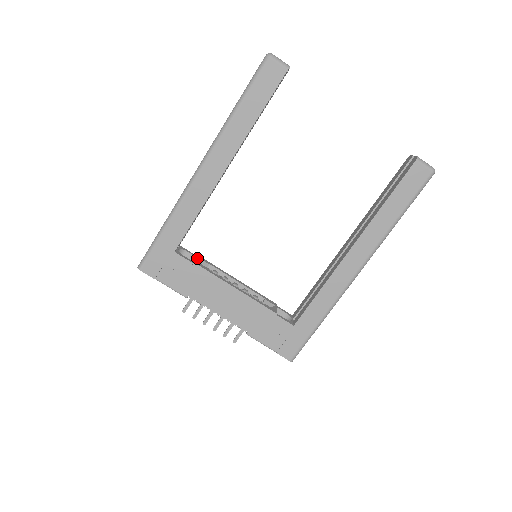
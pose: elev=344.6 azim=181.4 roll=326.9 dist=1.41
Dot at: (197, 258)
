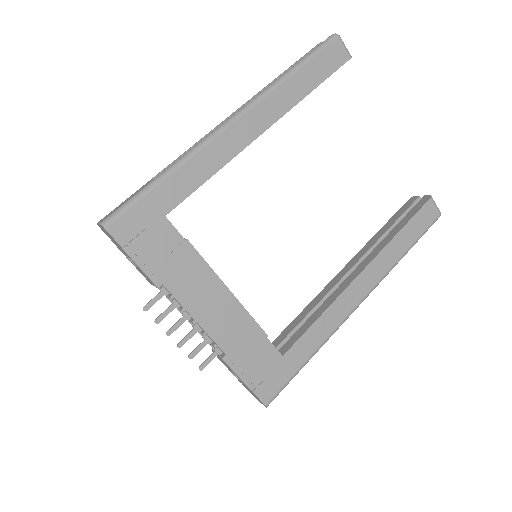
Dot at: occluded
